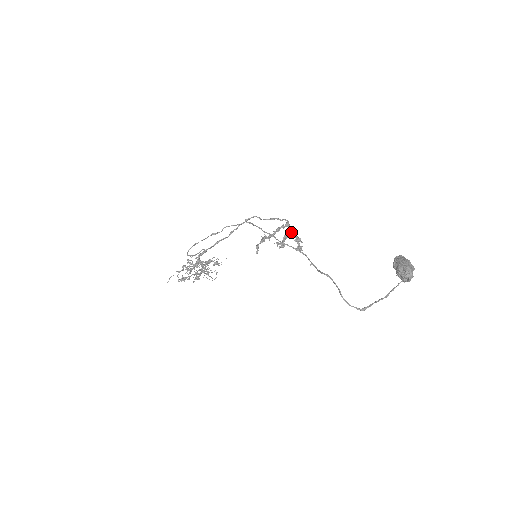
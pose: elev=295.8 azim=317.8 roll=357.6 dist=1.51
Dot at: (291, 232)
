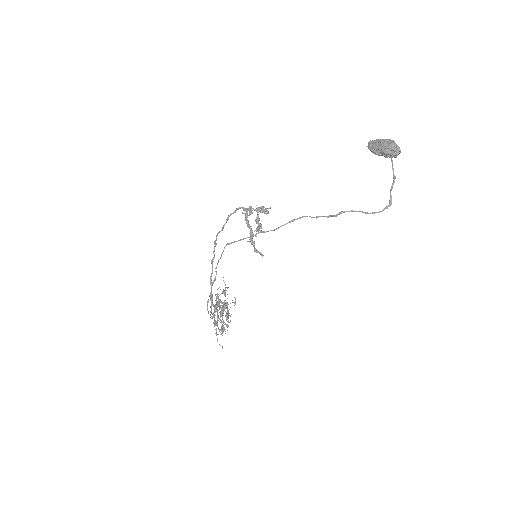
Dot at: (251, 211)
